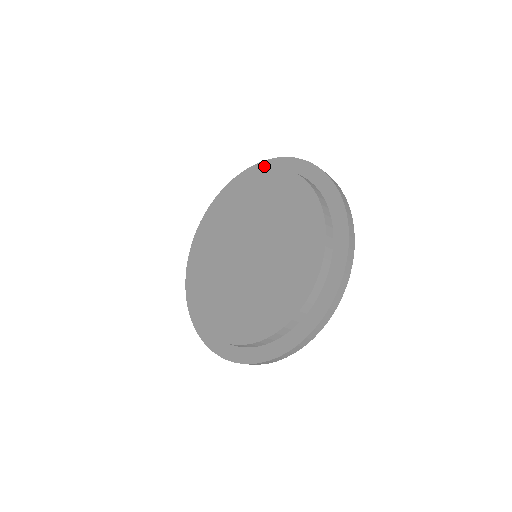
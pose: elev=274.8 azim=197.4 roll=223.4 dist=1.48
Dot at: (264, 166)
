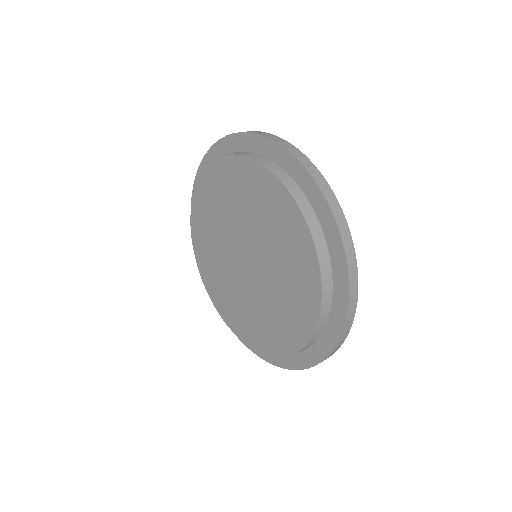
Dot at: (244, 141)
